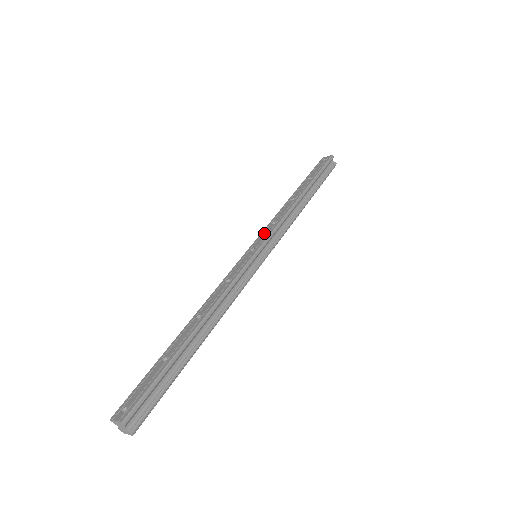
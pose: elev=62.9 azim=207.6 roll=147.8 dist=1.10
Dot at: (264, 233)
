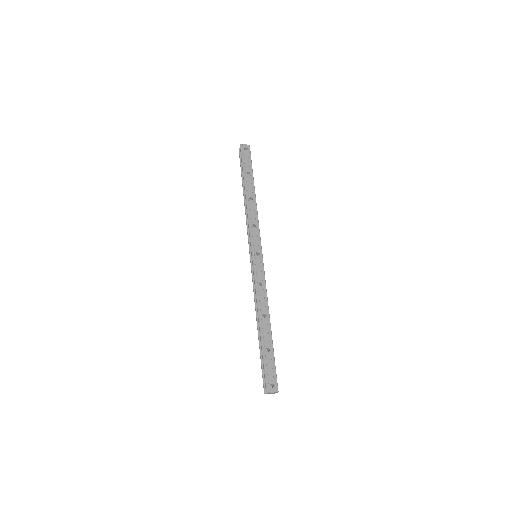
Dot at: (254, 236)
